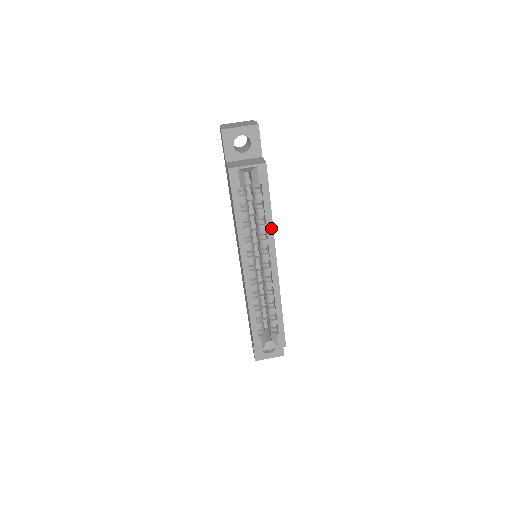
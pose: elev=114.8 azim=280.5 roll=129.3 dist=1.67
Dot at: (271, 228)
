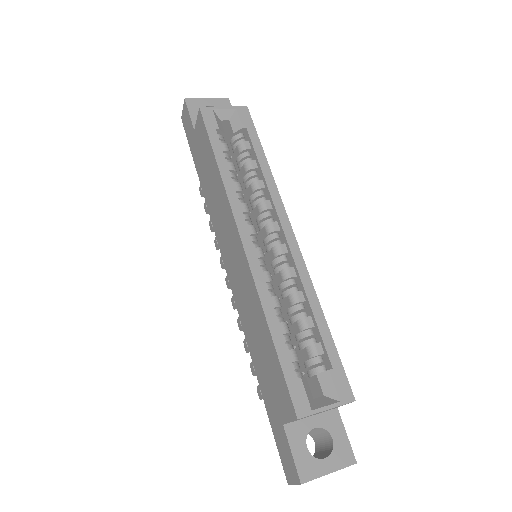
Dot at: (271, 181)
